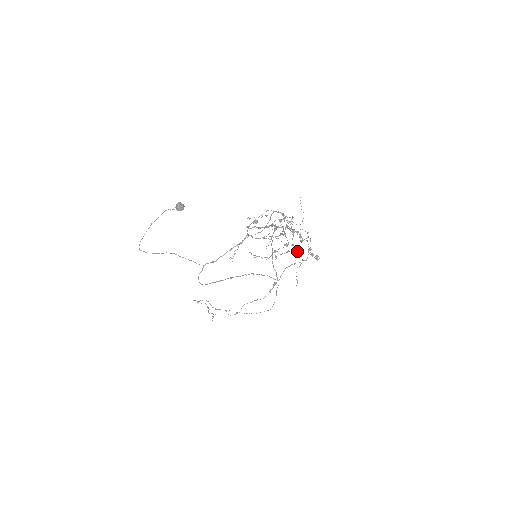
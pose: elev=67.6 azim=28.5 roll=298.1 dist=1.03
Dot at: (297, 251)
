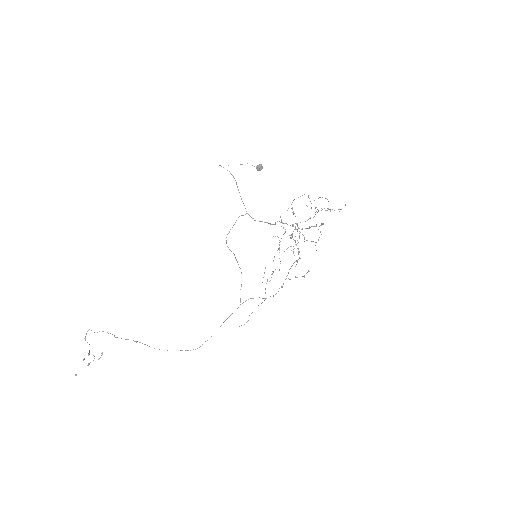
Dot at: occluded
